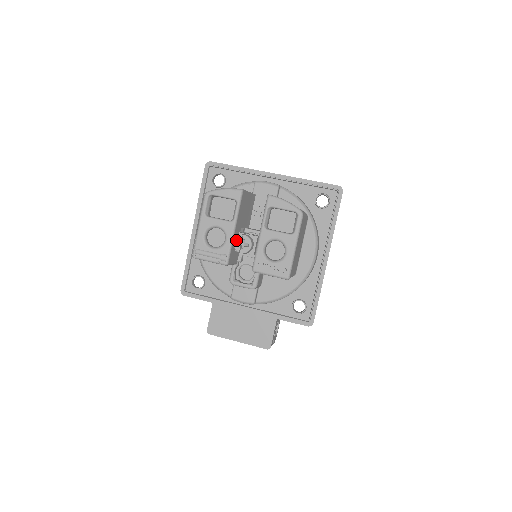
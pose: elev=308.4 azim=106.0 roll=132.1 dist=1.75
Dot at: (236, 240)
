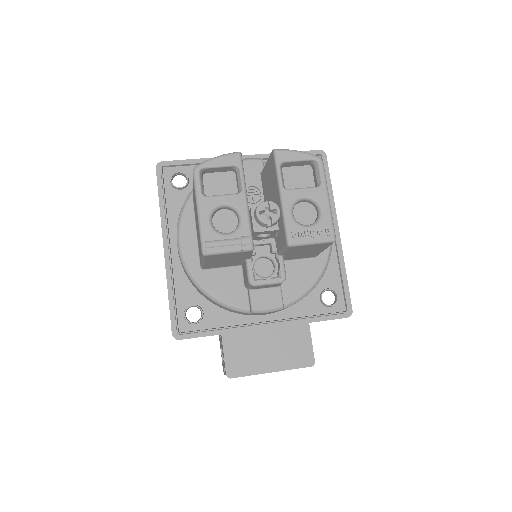
Dot at: (258, 210)
